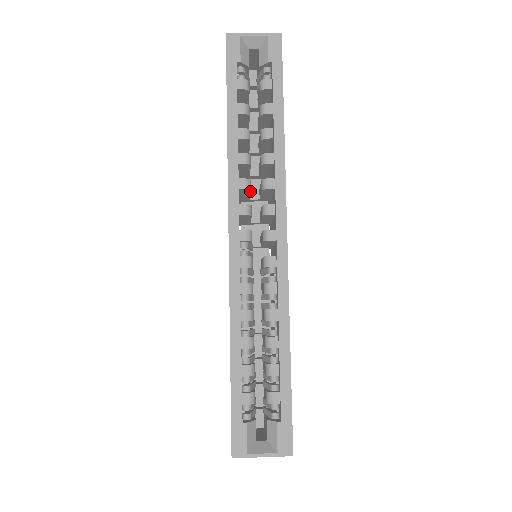
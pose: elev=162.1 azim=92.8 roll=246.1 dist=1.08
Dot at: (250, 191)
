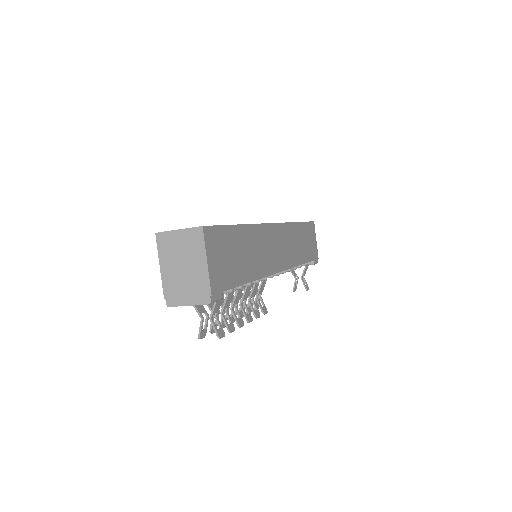
Dot at: occluded
